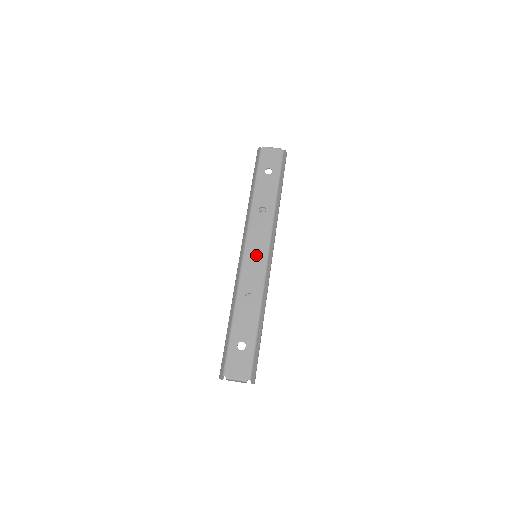
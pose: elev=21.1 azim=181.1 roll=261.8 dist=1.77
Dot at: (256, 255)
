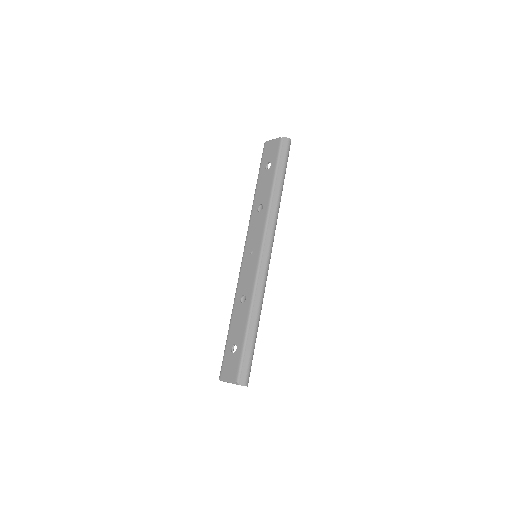
Dot at: (251, 255)
